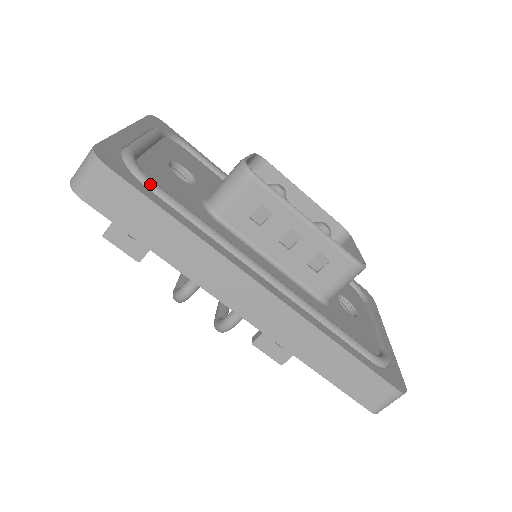
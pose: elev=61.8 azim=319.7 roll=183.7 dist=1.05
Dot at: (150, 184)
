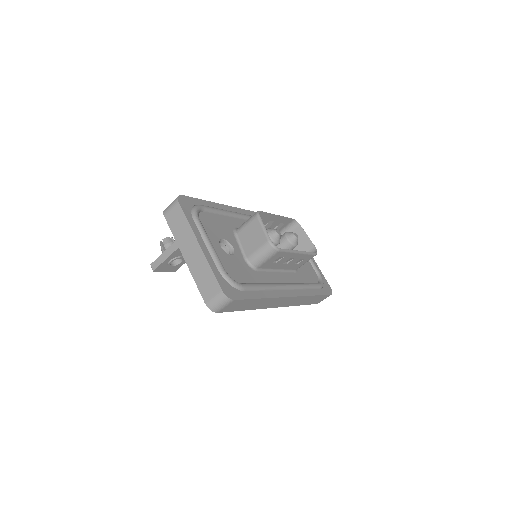
Dot at: (245, 289)
